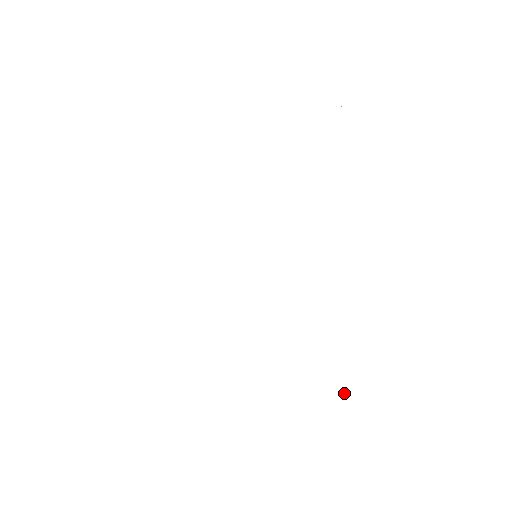
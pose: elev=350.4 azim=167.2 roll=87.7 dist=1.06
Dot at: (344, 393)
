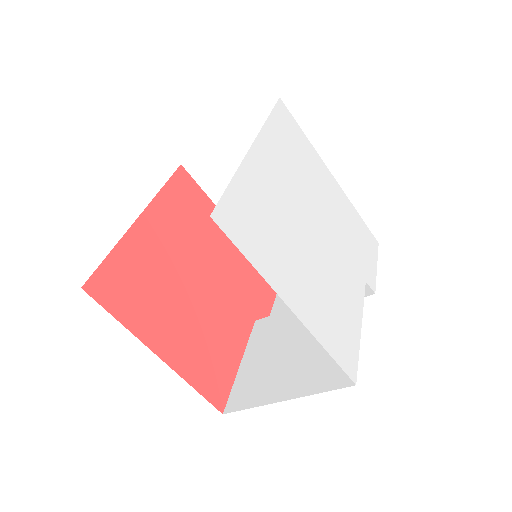
Dot at: (336, 333)
